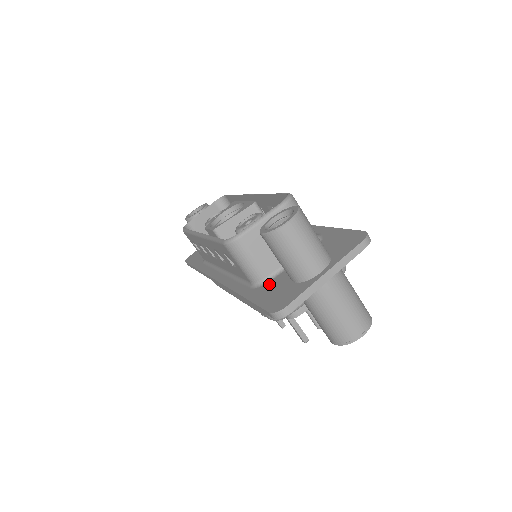
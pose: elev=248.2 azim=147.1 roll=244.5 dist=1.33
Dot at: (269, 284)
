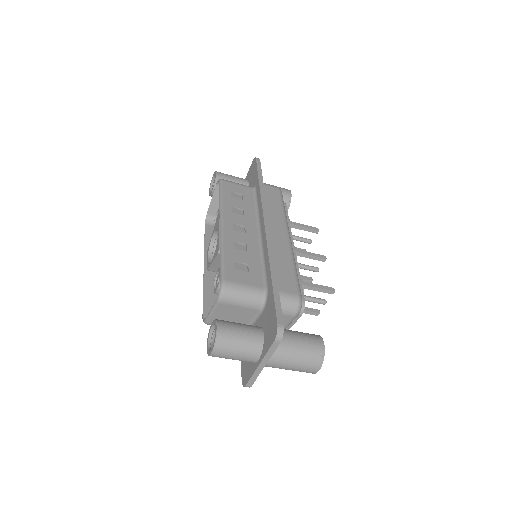
Dot at: occluded
